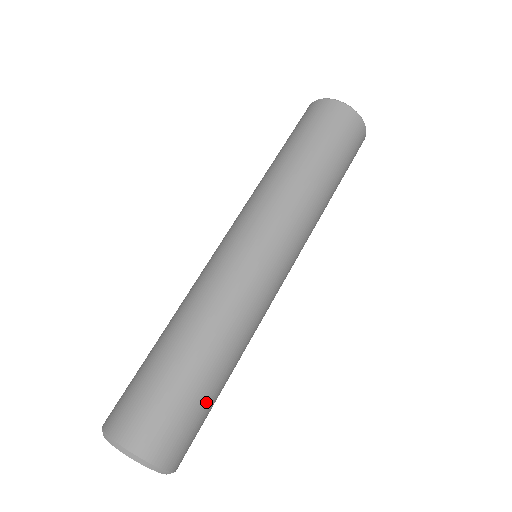
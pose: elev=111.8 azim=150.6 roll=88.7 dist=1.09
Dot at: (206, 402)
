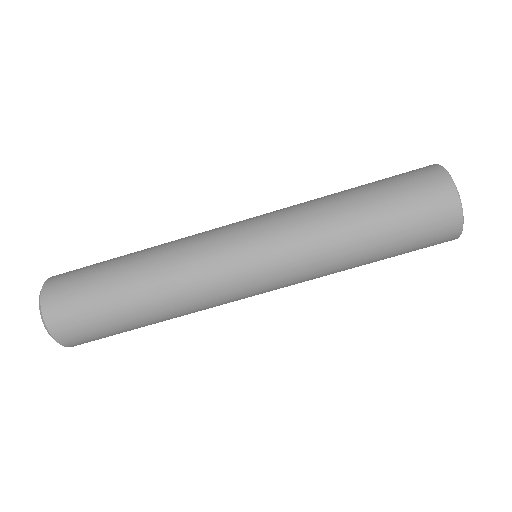
Dot at: (124, 331)
